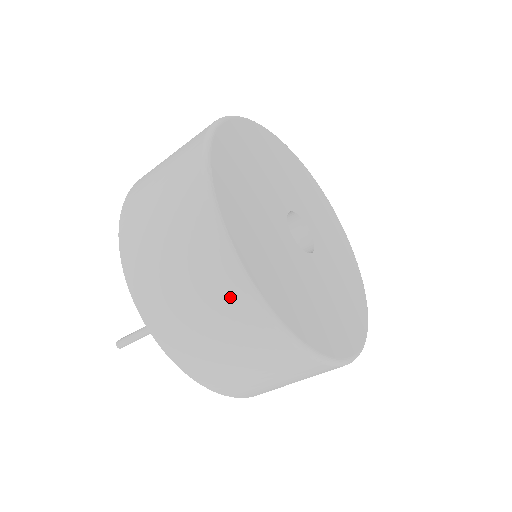
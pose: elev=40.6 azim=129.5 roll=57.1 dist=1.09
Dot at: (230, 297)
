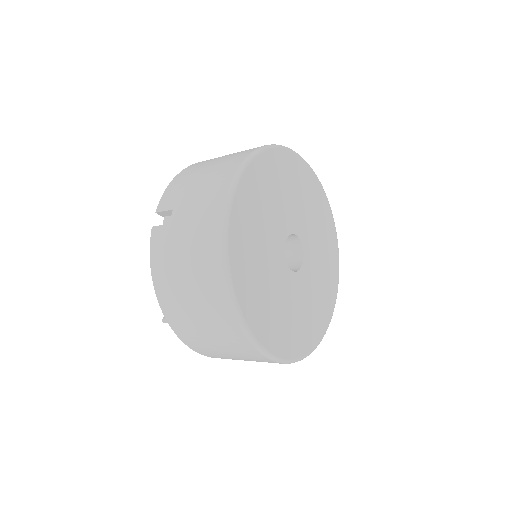
Dot at: (263, 361)
